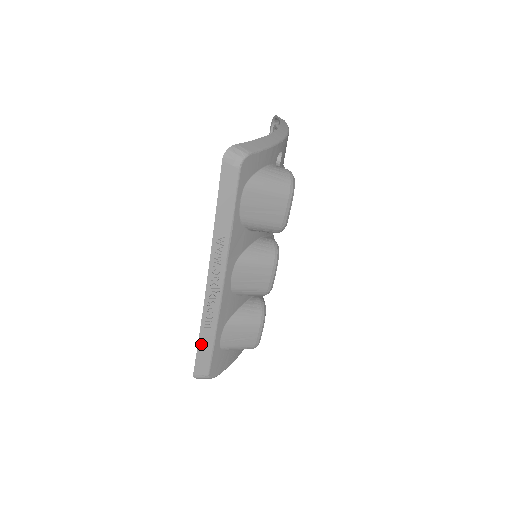
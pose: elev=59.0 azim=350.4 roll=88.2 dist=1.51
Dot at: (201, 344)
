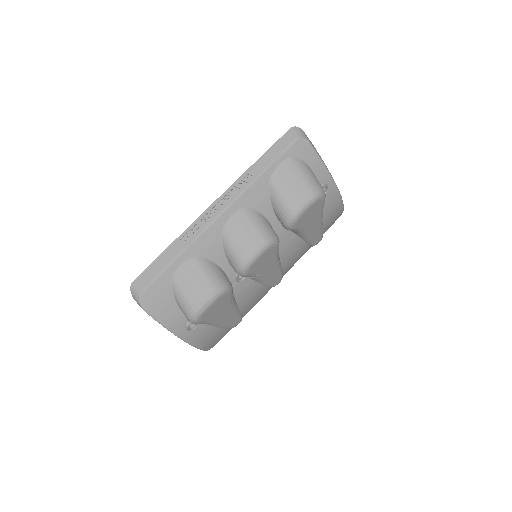
Dot at: (165, 254)
